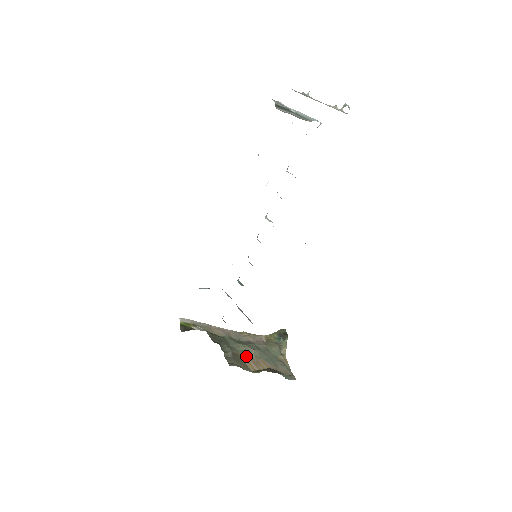
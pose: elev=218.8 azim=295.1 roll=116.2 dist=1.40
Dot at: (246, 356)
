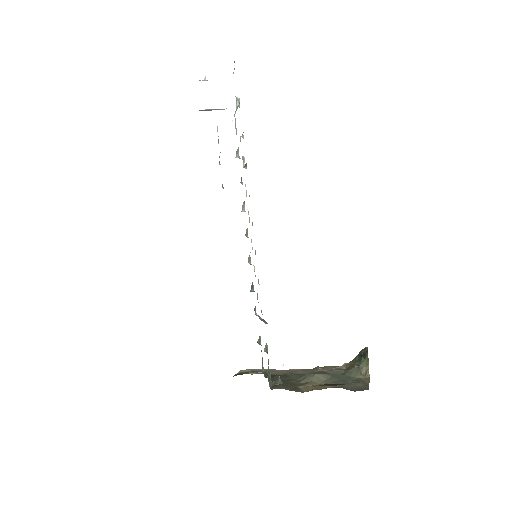
Dot at: (305, 382)
